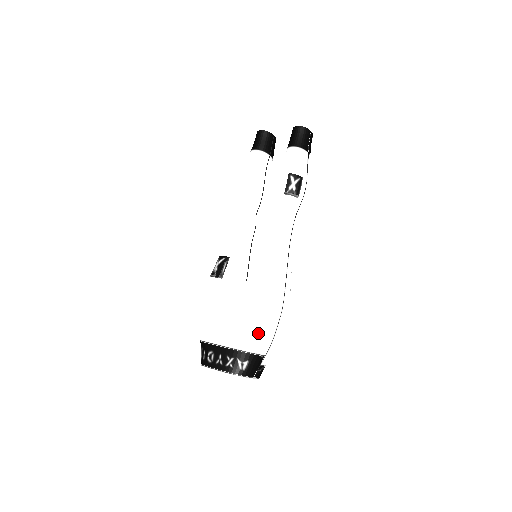
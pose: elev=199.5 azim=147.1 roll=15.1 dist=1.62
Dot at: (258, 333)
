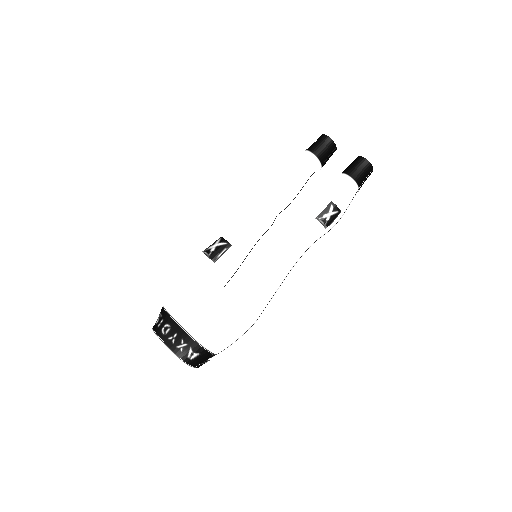
Dot at: (222, 336)
